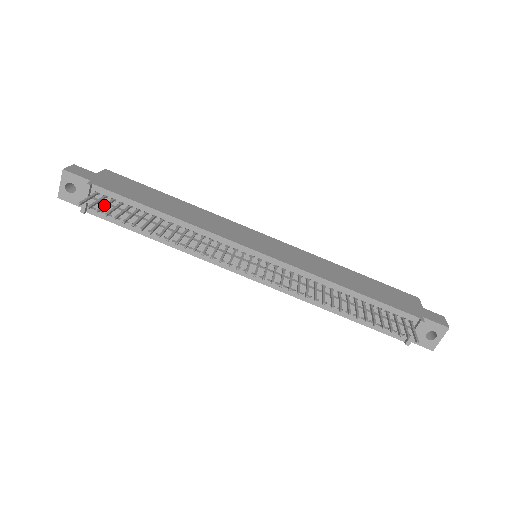
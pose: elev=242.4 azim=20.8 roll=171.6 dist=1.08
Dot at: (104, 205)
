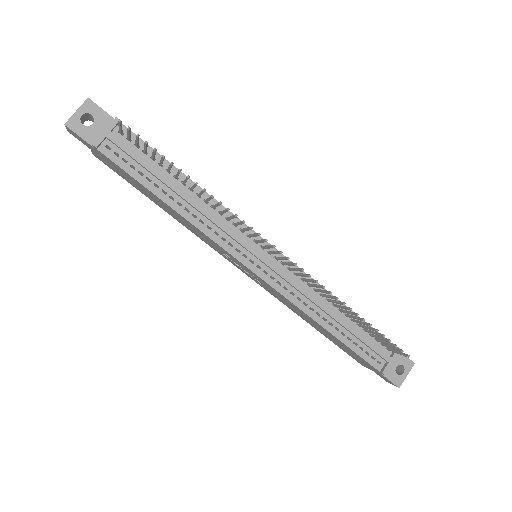
Dot at: (138, 138)
